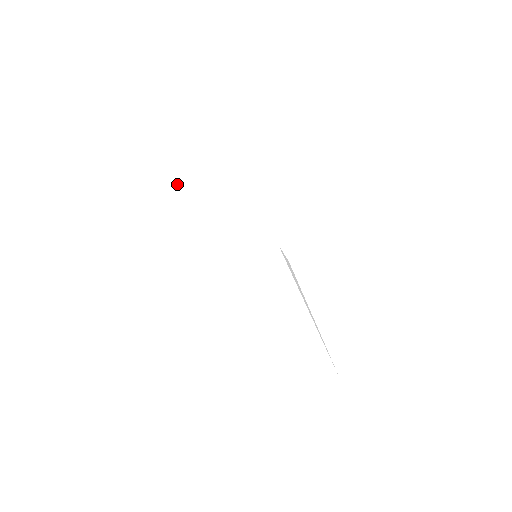
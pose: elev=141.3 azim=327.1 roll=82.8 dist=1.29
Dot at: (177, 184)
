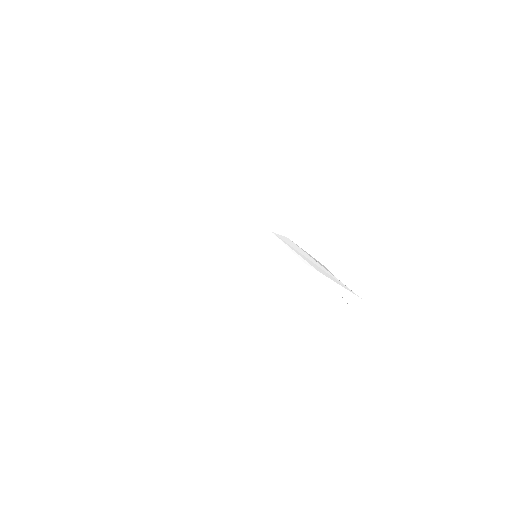
Dot at: (150, 252)
